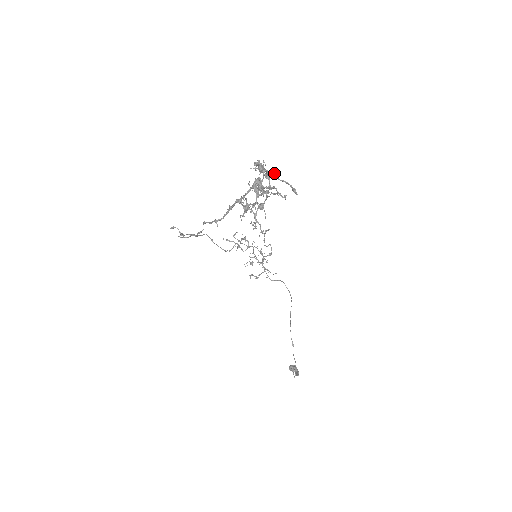
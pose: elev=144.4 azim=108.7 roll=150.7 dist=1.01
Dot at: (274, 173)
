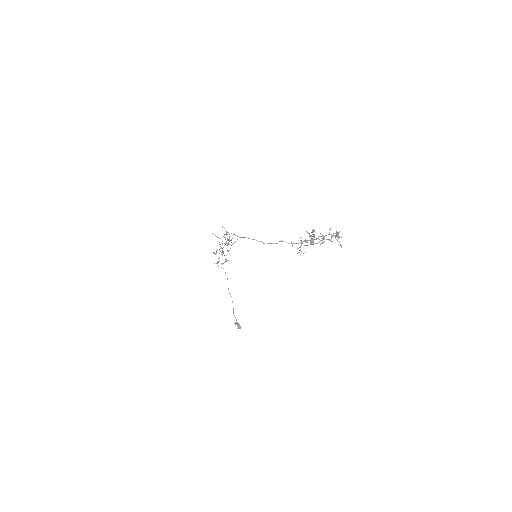
Dot at: (340, 237)
